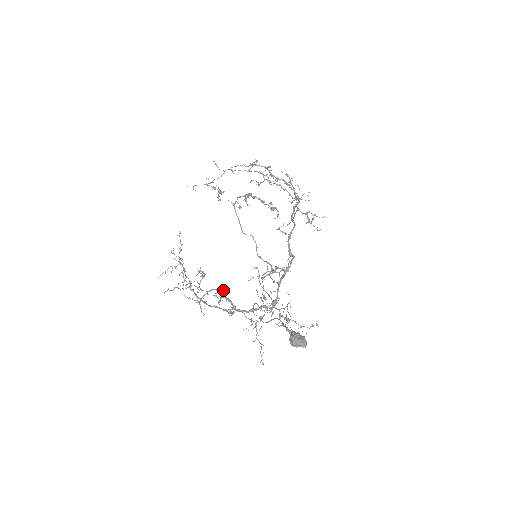
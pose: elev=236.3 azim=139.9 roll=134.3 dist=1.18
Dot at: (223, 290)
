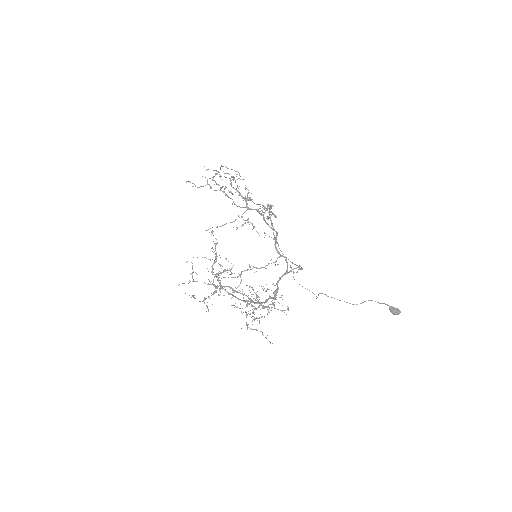
Dot at: occluded
